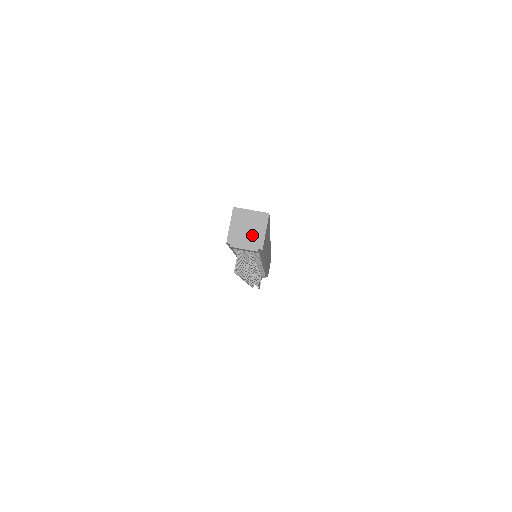
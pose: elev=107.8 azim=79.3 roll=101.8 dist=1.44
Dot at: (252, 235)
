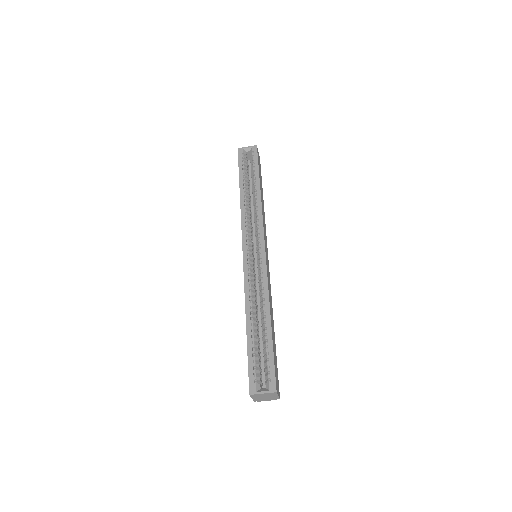
Dot at: (270, 398)
